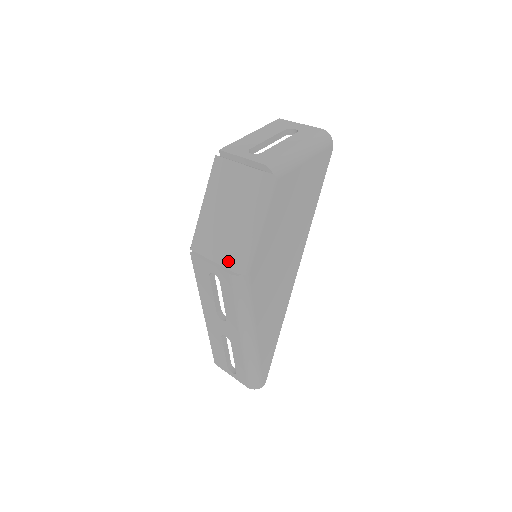
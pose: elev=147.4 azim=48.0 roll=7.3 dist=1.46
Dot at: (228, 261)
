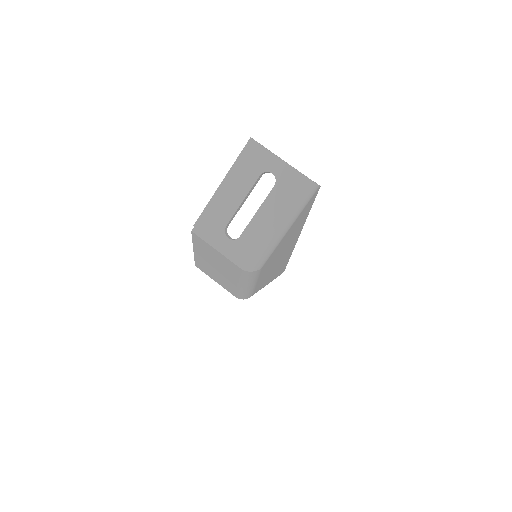
Dot at: (232, 293)
